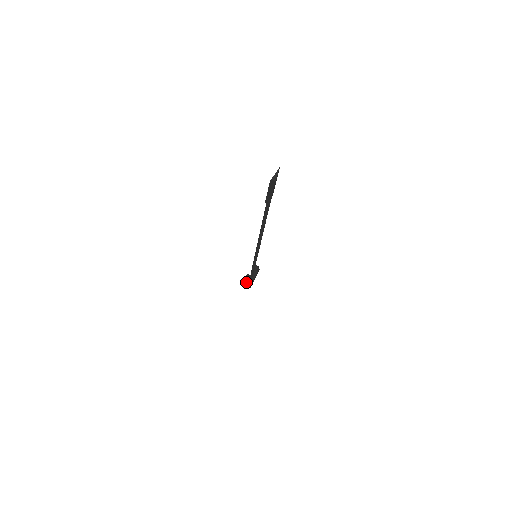
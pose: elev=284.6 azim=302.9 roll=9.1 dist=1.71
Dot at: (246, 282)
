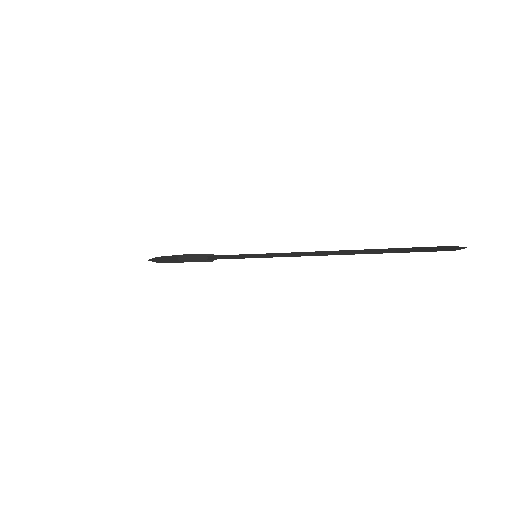
Dot at: (191, 258)
